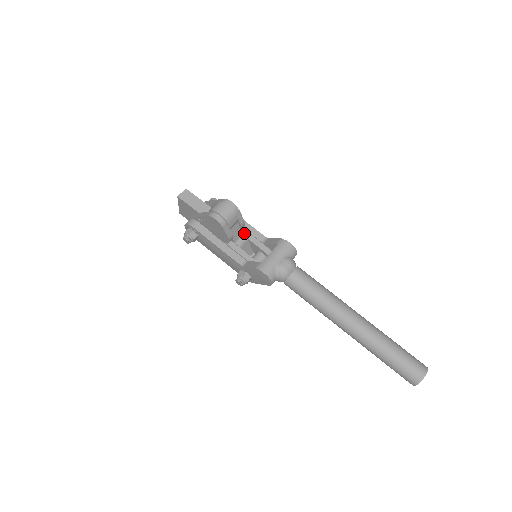
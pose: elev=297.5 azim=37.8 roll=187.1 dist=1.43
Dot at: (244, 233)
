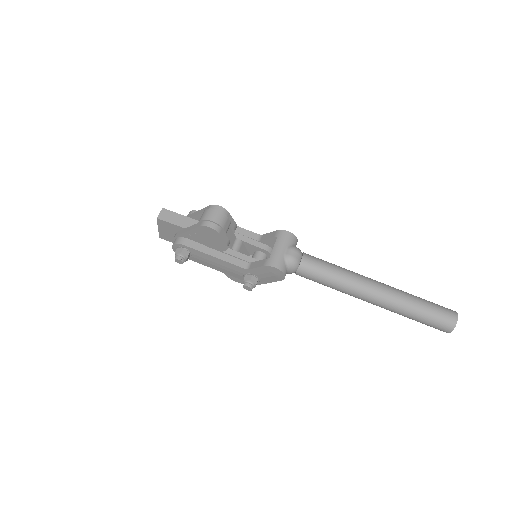
Dot at: (237, 236)
